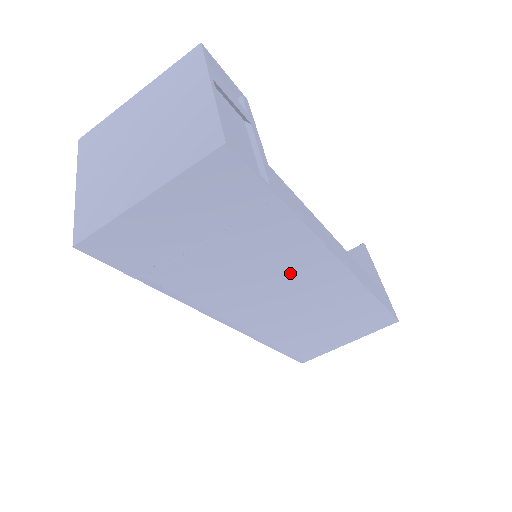
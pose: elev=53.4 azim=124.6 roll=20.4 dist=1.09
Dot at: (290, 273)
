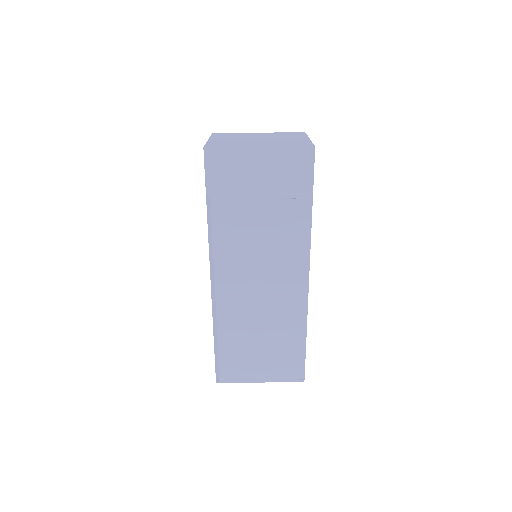
Dot at: (279, 264)
